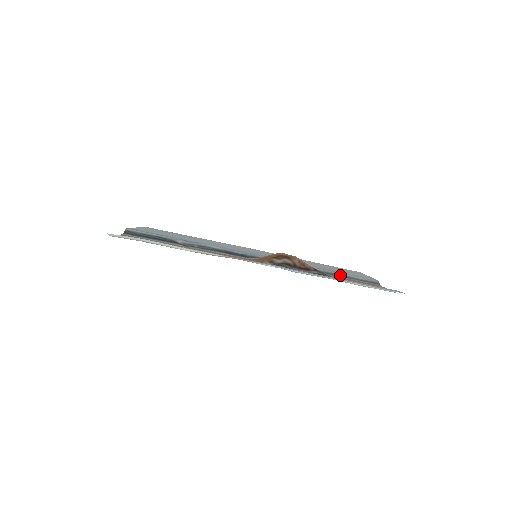
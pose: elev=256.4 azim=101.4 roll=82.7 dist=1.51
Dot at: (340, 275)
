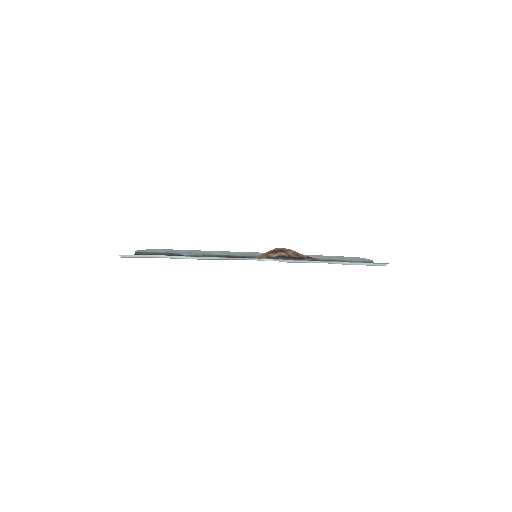
Dot at: (335, 260)
